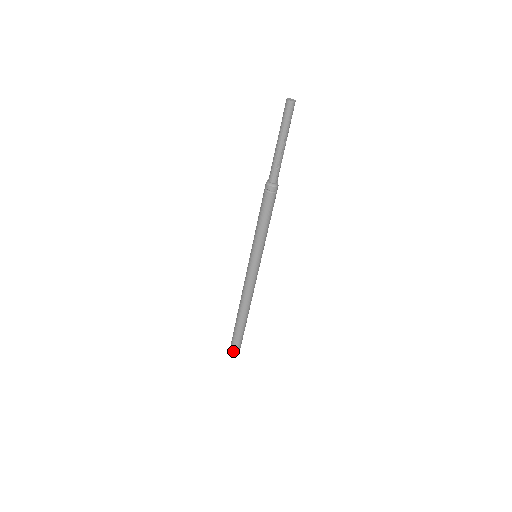
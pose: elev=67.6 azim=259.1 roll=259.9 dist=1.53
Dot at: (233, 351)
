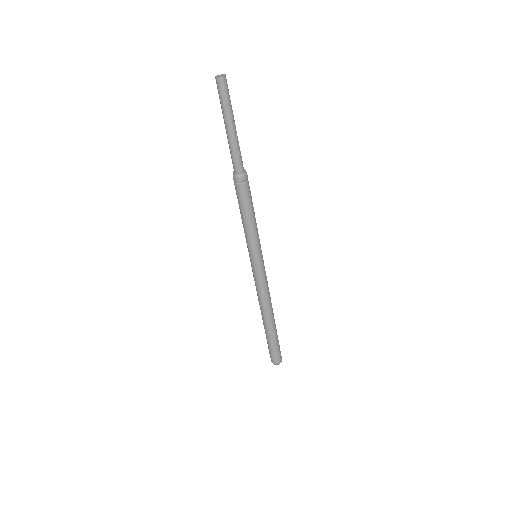
Dot at: (275, 362)
